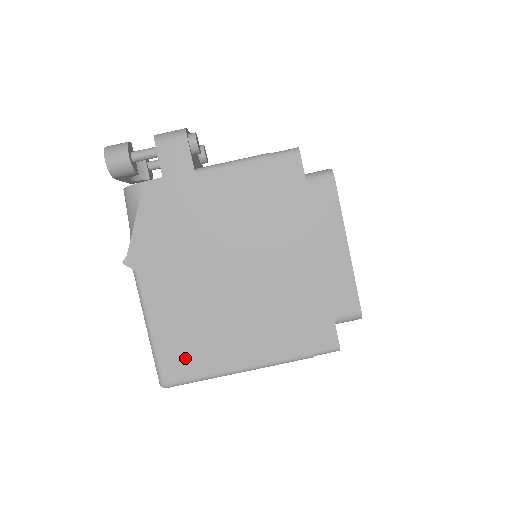
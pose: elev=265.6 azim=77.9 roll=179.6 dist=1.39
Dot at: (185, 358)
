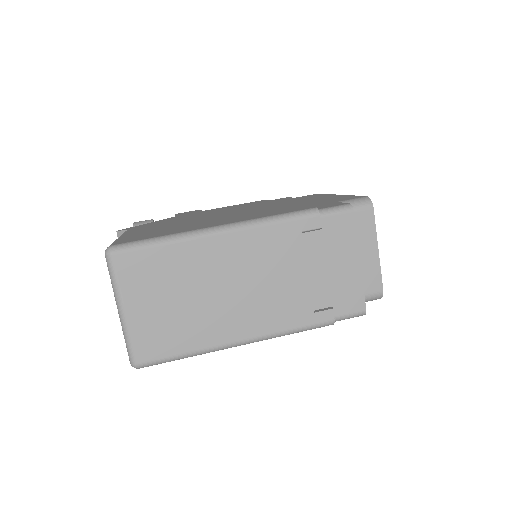
Dot at: (151, 235)
